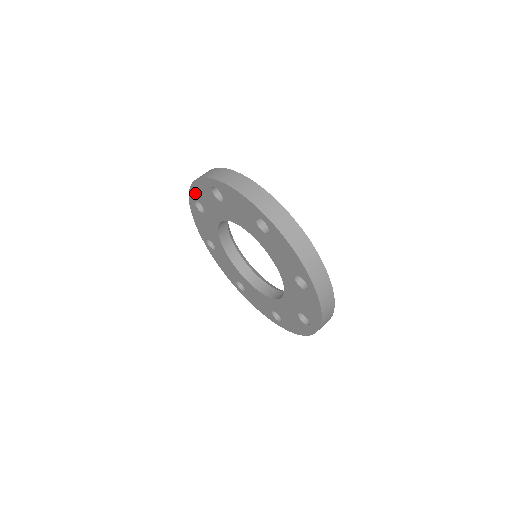
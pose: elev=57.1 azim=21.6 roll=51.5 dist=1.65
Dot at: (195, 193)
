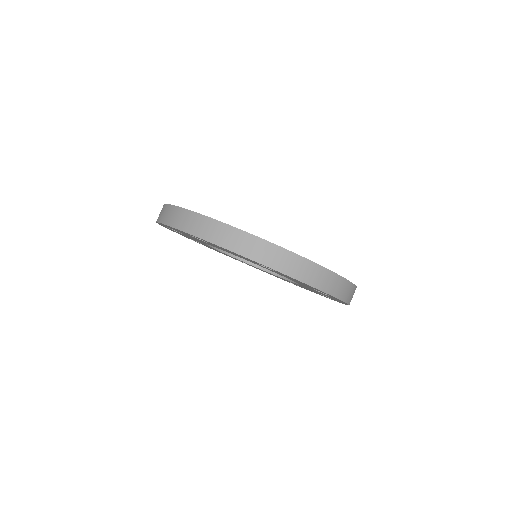
Dot at: occluded
